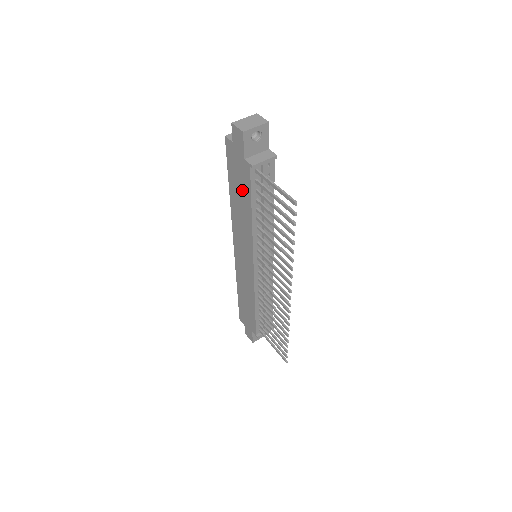
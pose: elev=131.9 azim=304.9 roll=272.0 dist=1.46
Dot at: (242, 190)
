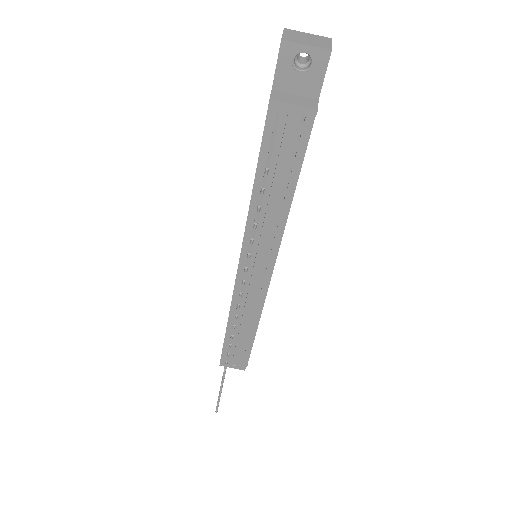
Dot at: occluded
